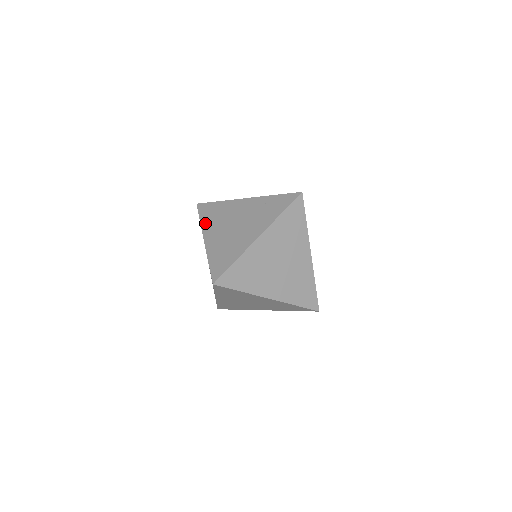
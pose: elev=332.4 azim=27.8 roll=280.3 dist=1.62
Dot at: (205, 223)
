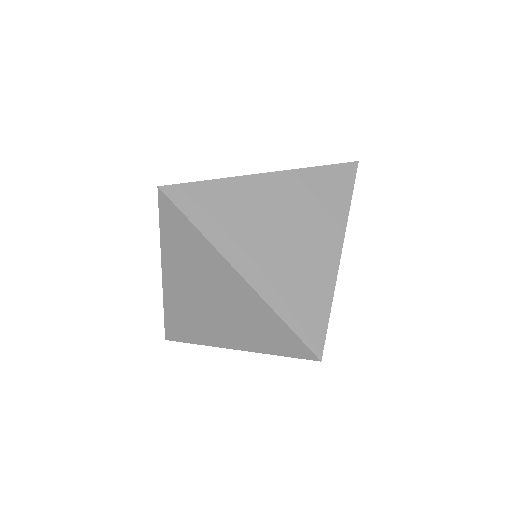
Dot at: occluded
